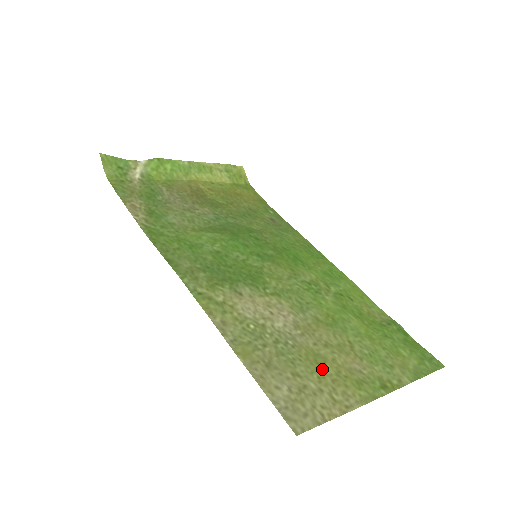
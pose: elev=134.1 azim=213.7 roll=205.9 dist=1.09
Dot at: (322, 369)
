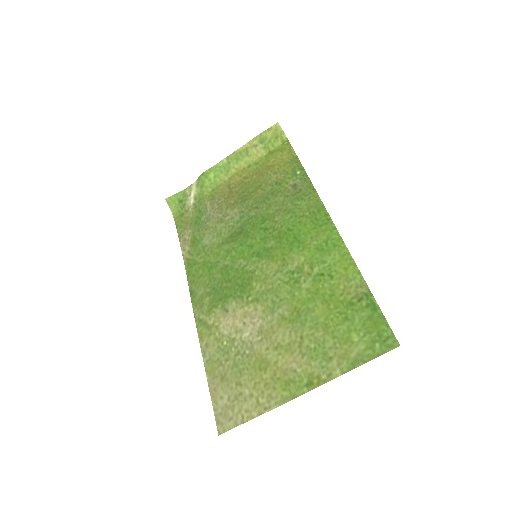
Dot at: (261, 374)
